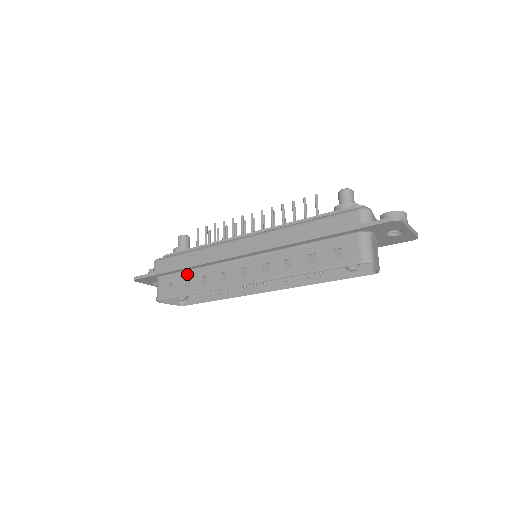
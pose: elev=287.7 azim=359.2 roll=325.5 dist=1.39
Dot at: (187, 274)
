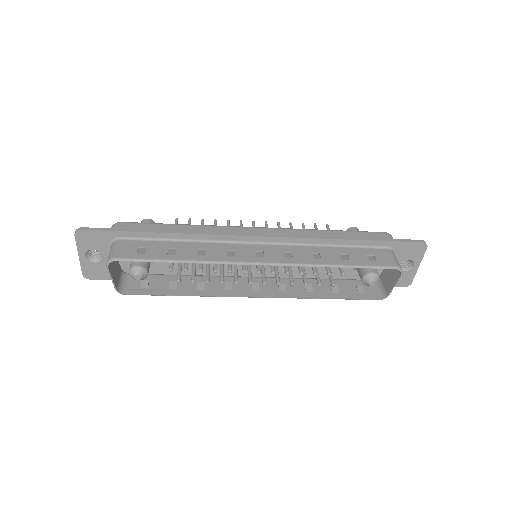
Dot at: (171, 243)
